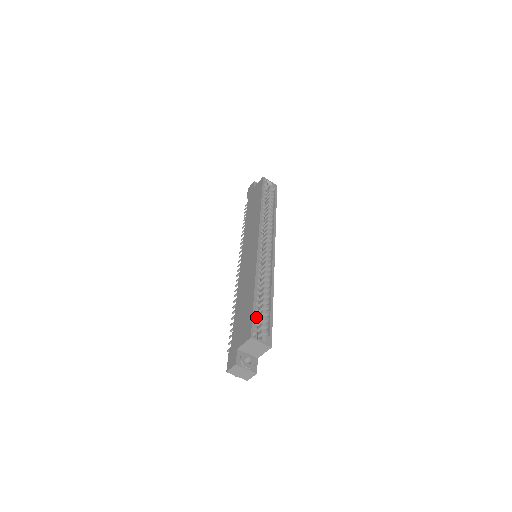
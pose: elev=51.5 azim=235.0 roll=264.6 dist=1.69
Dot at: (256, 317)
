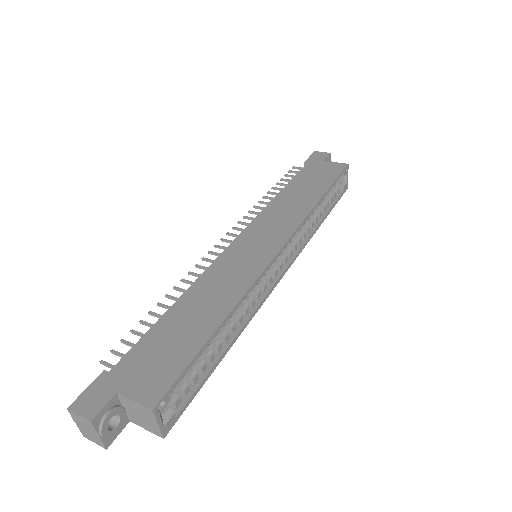
Dot at: occluded
